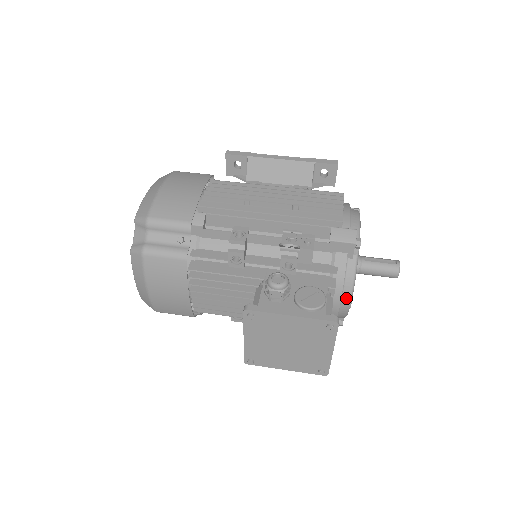
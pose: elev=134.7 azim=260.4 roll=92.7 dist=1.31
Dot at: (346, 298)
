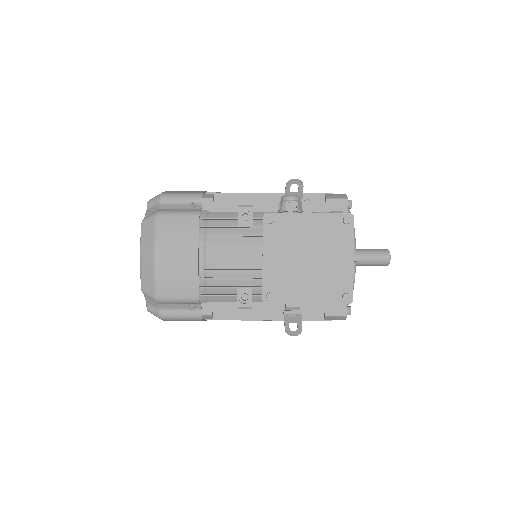
Dot at: occluded
